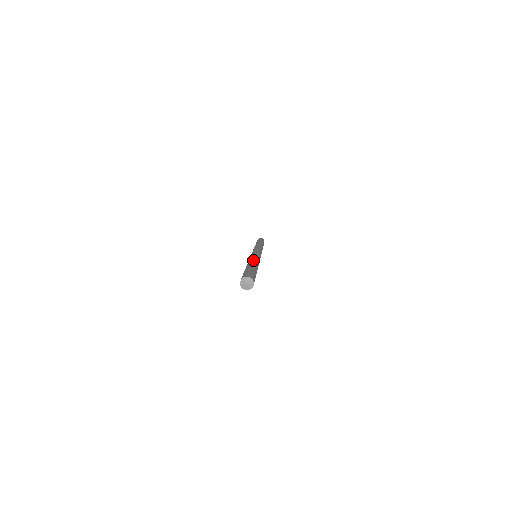
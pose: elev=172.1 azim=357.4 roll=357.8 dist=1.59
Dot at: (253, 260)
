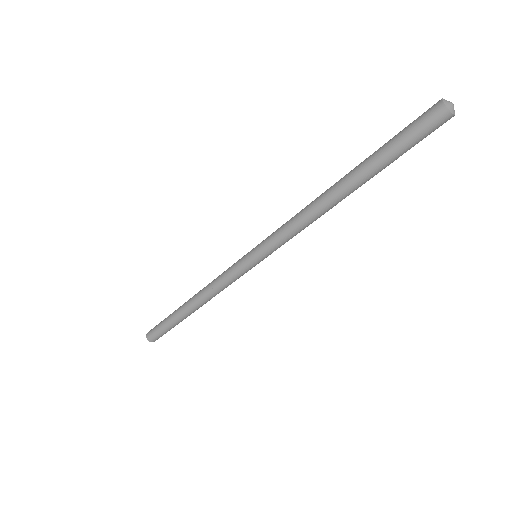
Dot at: occluded
